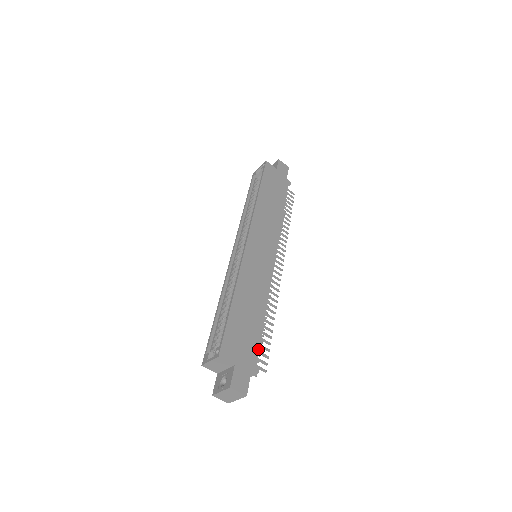
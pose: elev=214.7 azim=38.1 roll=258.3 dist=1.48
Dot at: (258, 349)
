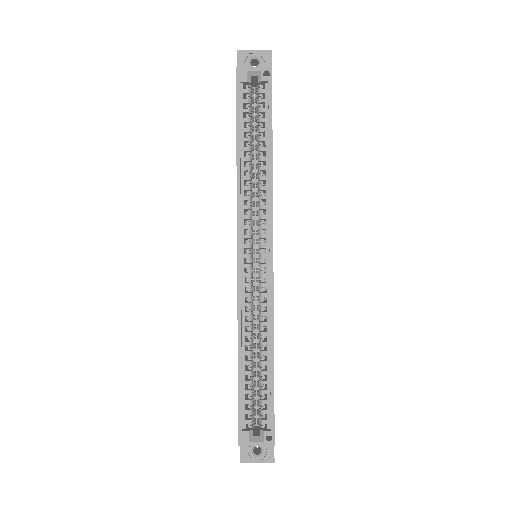
Dot at: occluded
